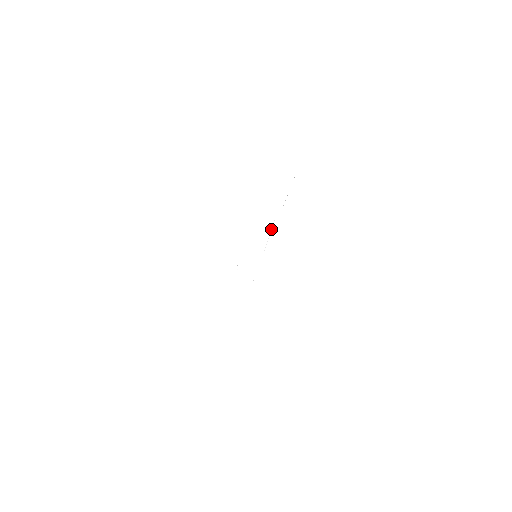
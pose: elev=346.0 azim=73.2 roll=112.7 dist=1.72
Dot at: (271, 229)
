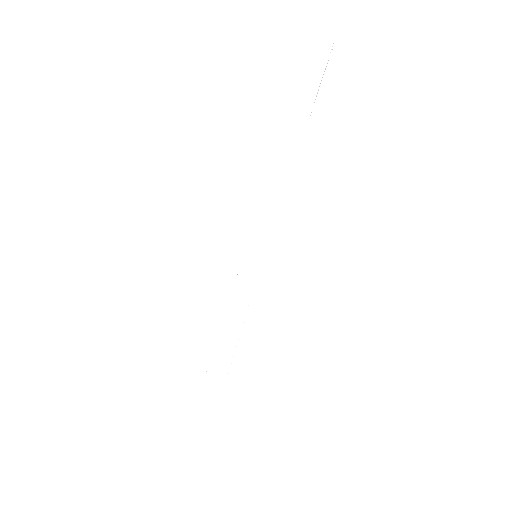
Dot at: occluded
